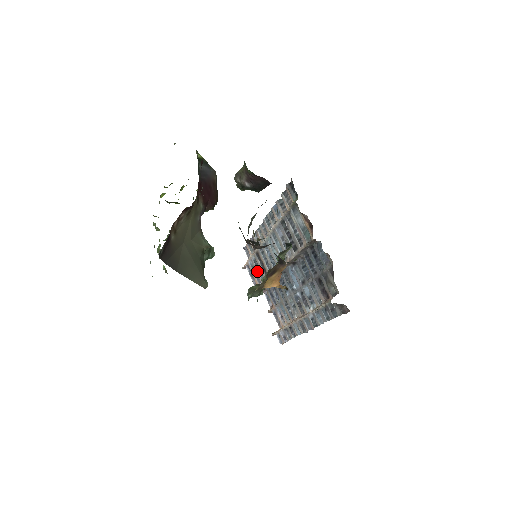
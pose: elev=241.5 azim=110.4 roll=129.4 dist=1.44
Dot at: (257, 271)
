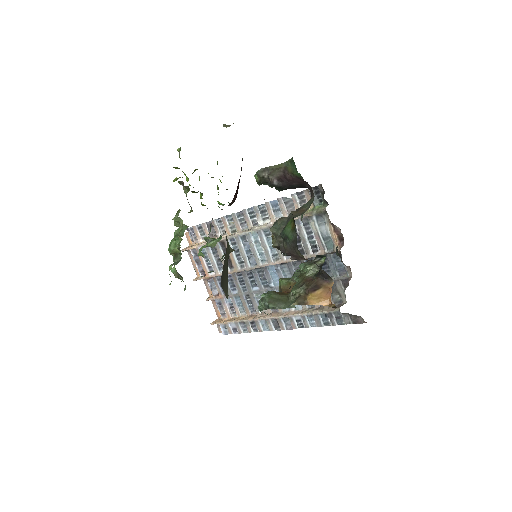
Dot at: (213, 259)
